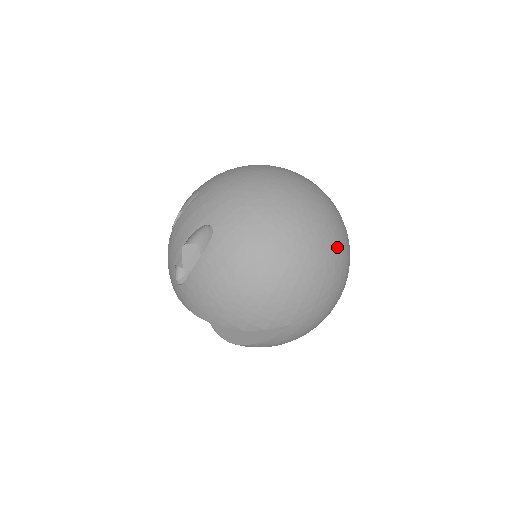
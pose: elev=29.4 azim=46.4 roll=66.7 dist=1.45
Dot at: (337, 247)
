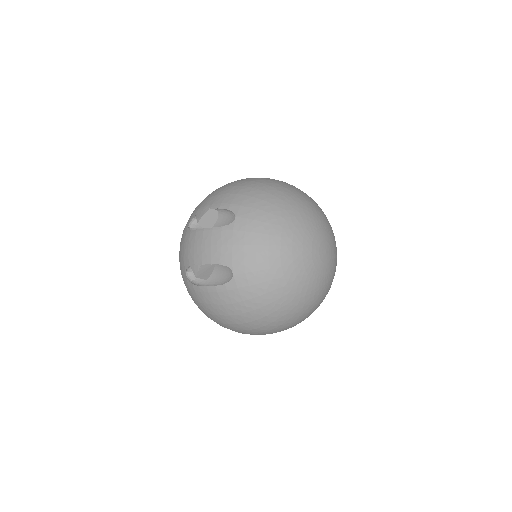
Dot at: (318, 305)
